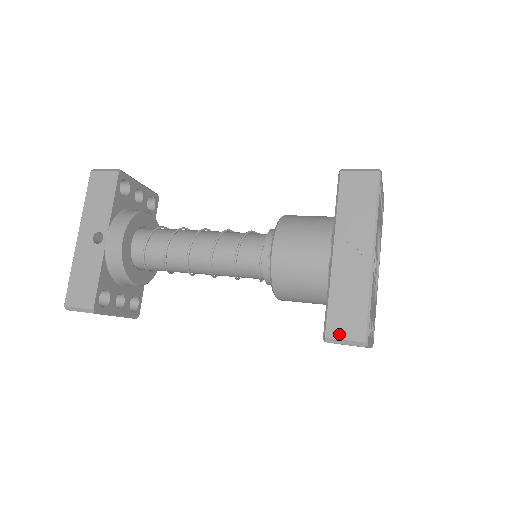
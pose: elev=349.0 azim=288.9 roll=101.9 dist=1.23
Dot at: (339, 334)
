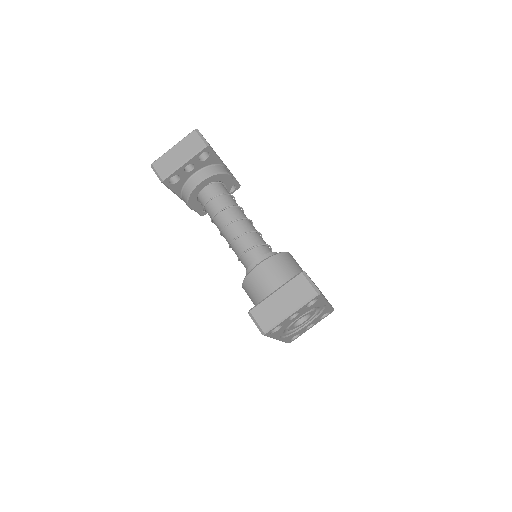
Dot at: occluded
